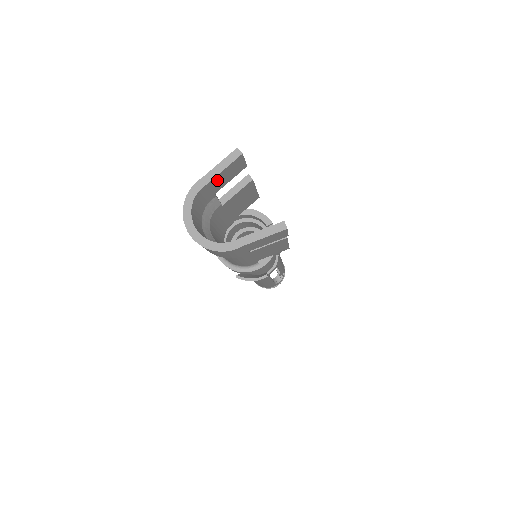
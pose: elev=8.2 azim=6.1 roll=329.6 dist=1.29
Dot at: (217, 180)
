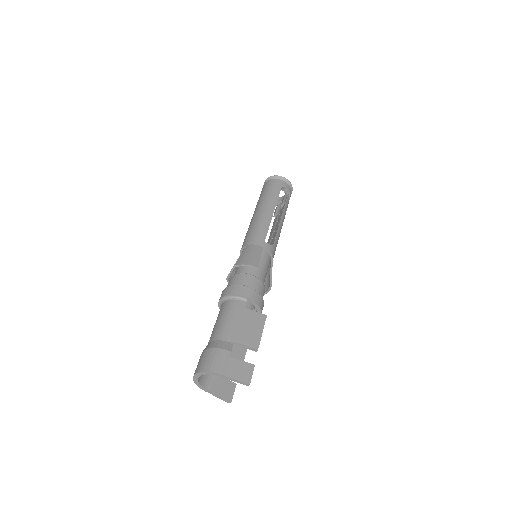
Dot at: (230, 374)
